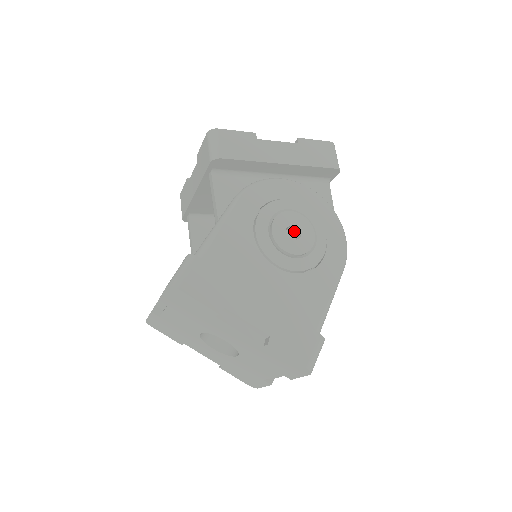
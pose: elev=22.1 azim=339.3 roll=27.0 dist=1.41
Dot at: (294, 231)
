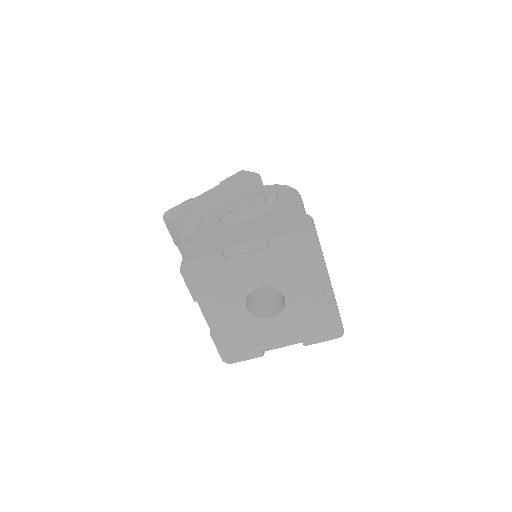
Dot at: occluded
